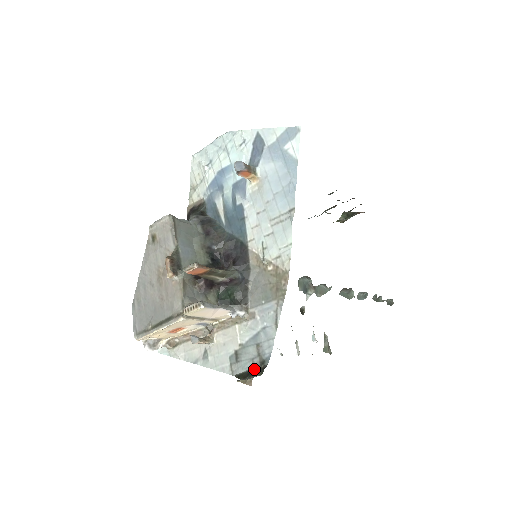
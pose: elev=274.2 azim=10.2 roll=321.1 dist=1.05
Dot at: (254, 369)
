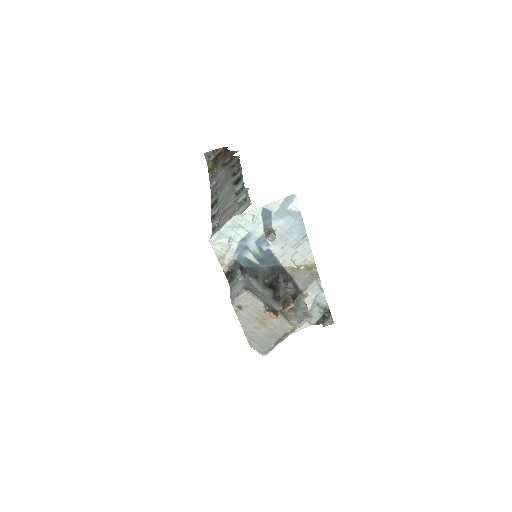
Dot at: (326, 316)
